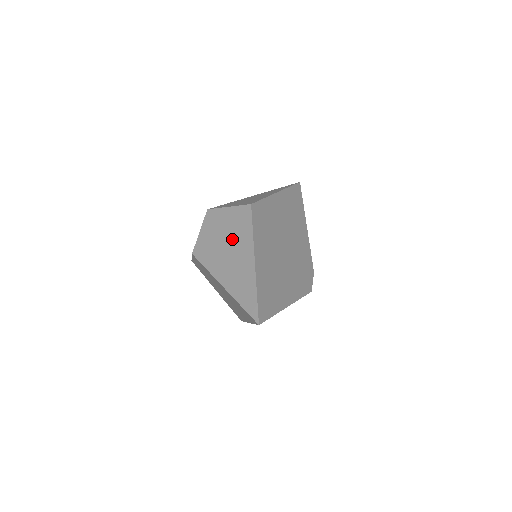
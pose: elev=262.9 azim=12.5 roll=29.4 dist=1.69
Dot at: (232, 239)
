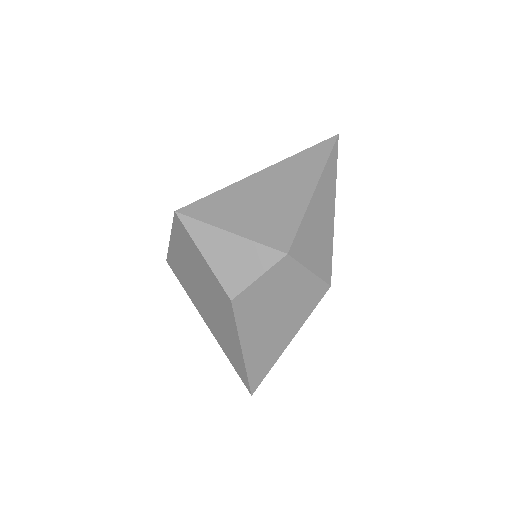
Dot at: (286, 313)
